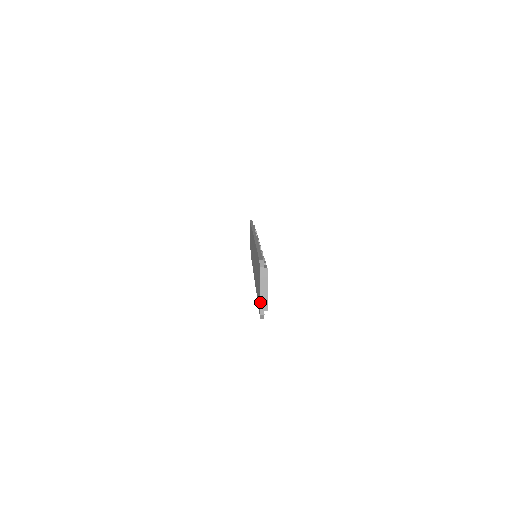
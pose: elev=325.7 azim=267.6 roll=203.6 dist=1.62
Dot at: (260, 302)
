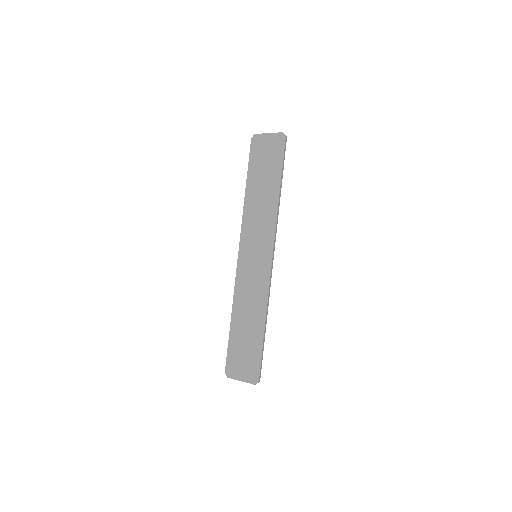
Dot at: (275, 133)
